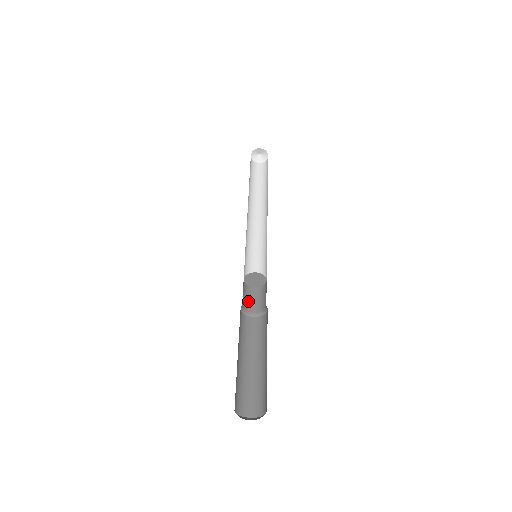
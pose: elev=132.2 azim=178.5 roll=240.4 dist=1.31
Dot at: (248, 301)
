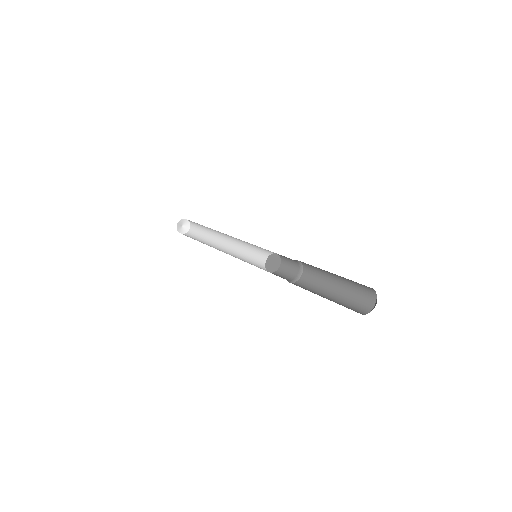
Dot at: (283, 277)
